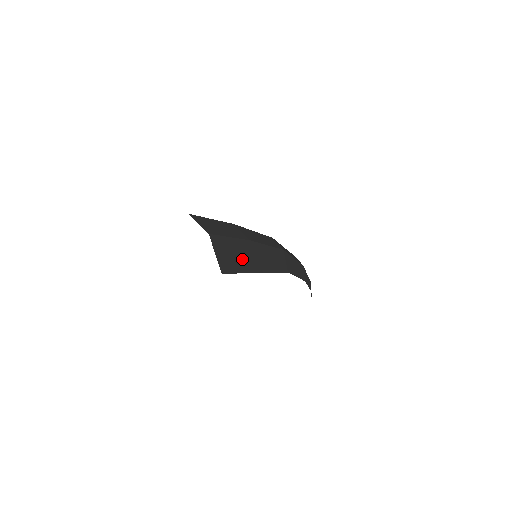
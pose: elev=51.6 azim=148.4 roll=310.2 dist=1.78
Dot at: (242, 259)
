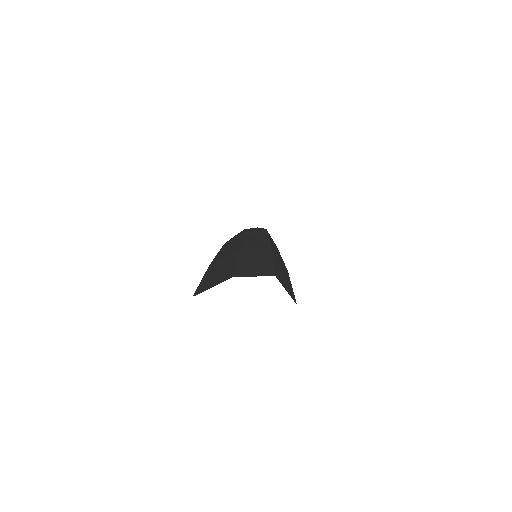
Dot at: occluded
